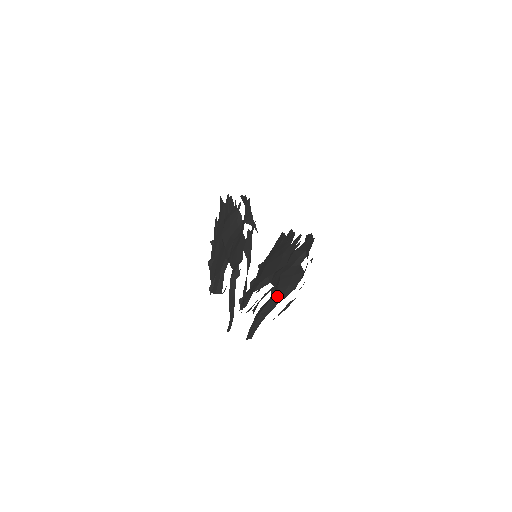
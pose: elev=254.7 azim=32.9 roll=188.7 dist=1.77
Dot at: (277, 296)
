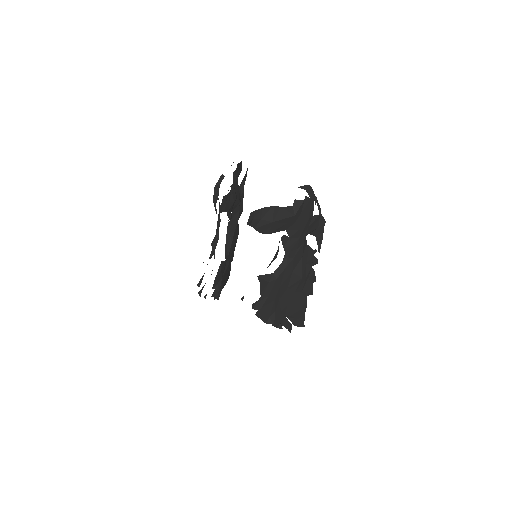
Dot at: occluded
